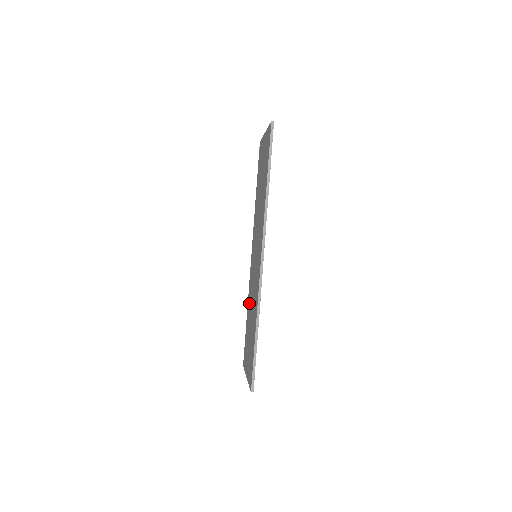
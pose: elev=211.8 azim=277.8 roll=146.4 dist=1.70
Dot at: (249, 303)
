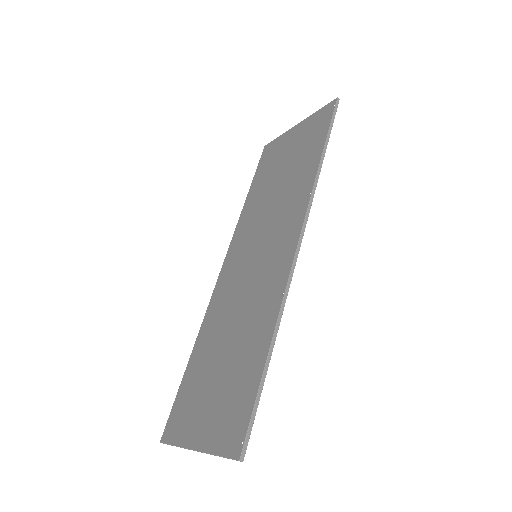
Dot at: (211, 330)
